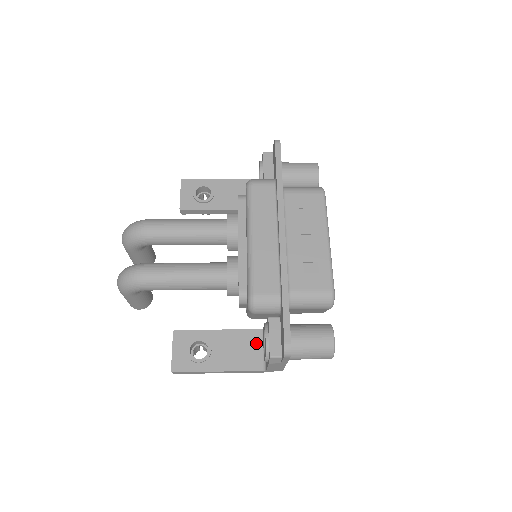
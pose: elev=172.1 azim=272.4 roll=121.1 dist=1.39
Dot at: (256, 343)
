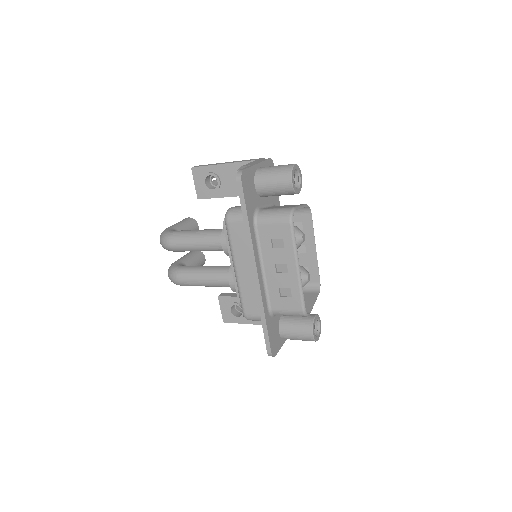
Dot at: occluded
